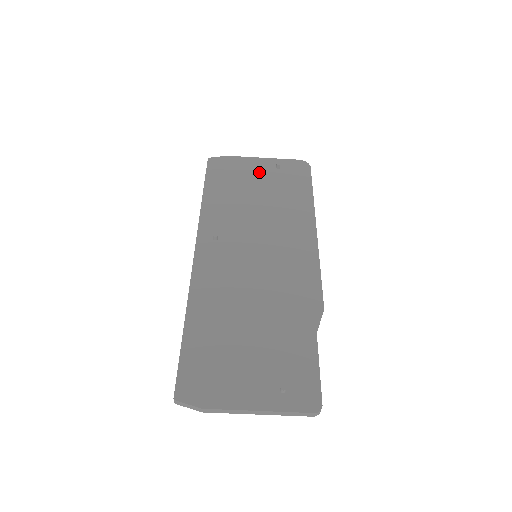
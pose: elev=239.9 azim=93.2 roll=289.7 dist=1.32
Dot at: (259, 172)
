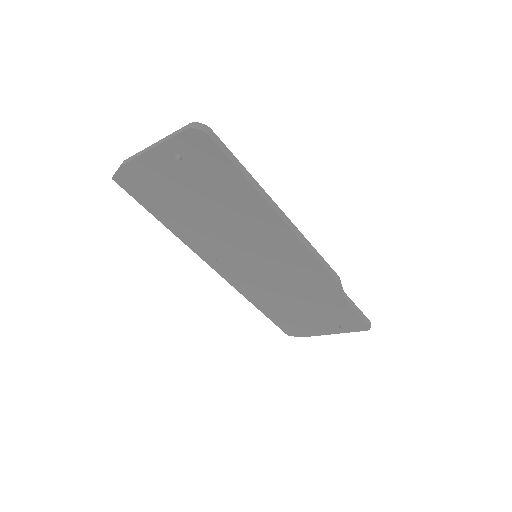
Dot at: (170, 174)
